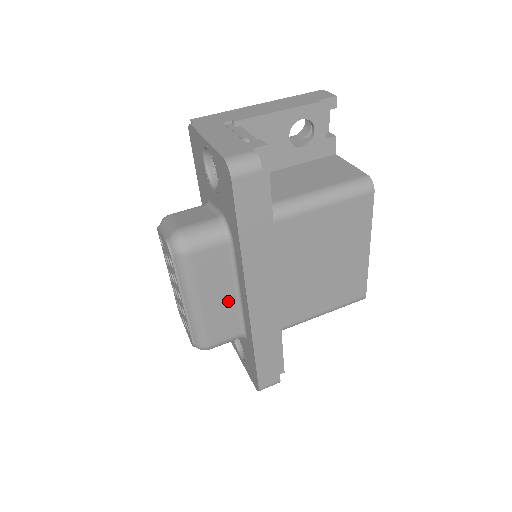
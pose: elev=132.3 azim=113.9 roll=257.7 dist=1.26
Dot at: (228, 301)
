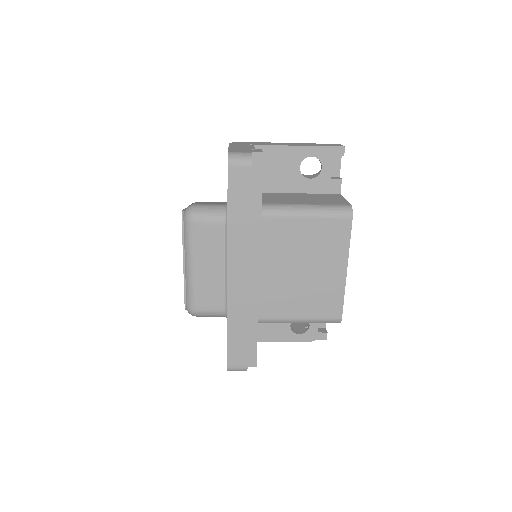
Dot at: (217, 274)
